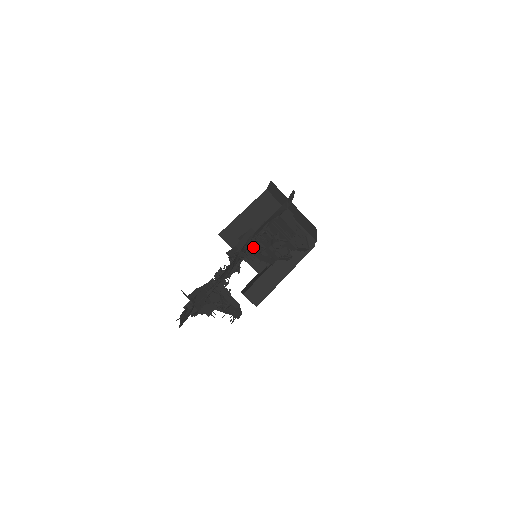
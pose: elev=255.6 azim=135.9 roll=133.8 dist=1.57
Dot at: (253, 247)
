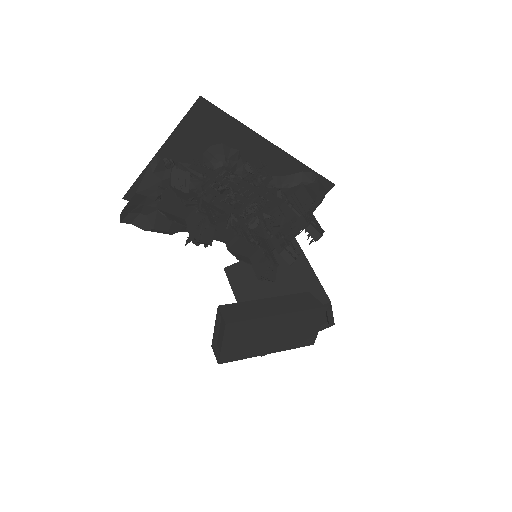
Dot at: (263, 171)
